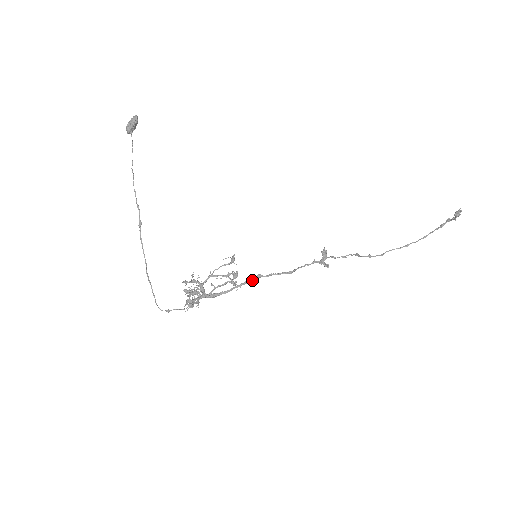
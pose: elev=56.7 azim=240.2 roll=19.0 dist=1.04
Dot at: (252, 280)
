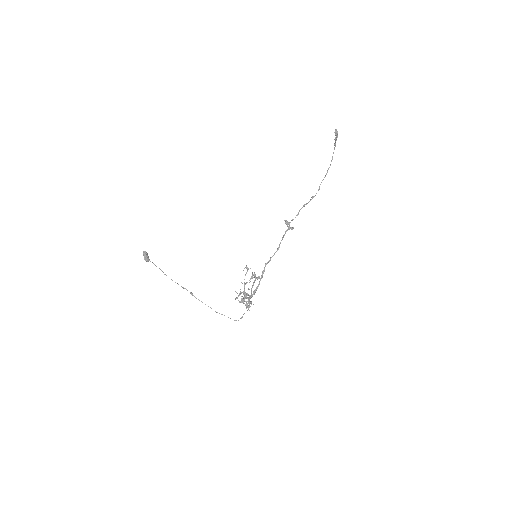
Dot at: occluded
